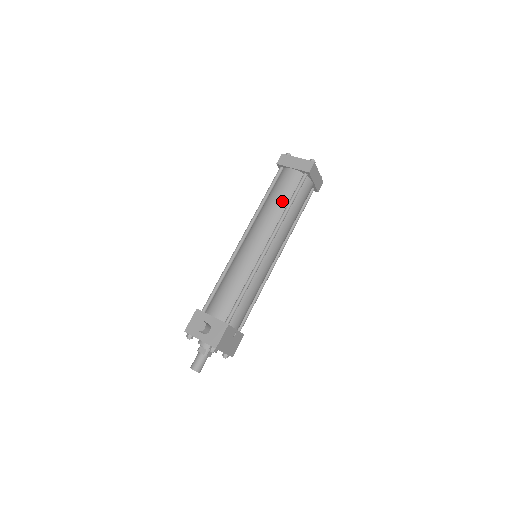
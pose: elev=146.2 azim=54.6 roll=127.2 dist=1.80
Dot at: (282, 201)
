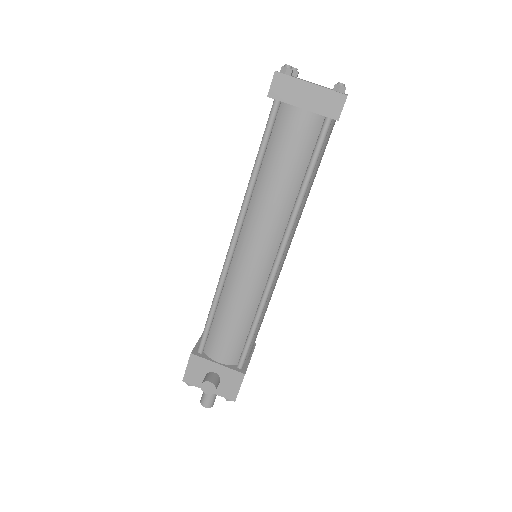
Dot at: (291, 179)
